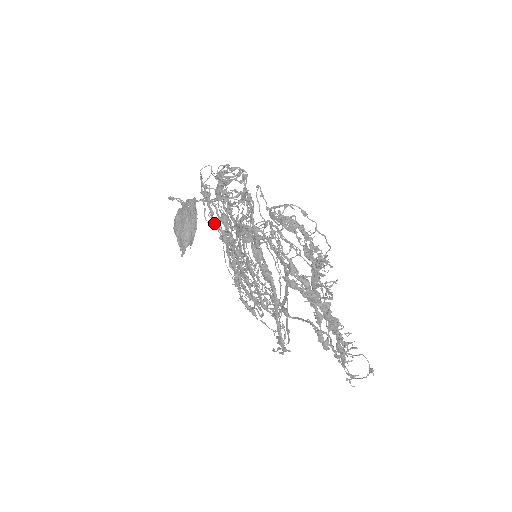
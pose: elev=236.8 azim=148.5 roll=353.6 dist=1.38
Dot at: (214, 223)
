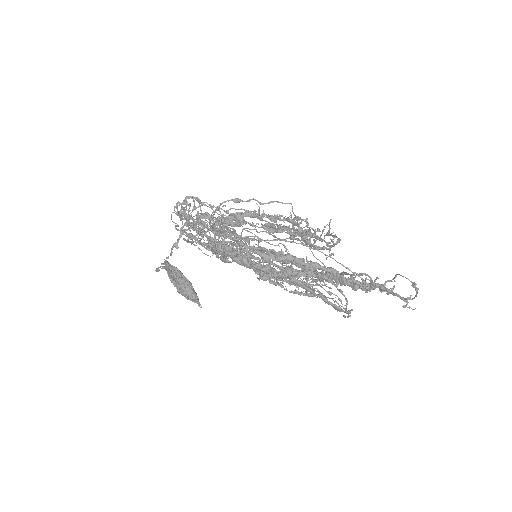
Dot at: occluded
